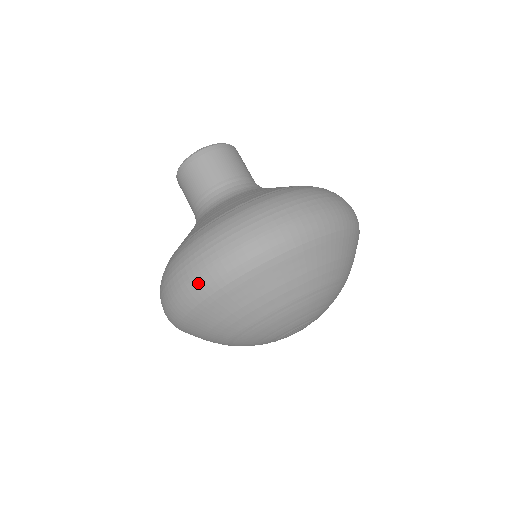
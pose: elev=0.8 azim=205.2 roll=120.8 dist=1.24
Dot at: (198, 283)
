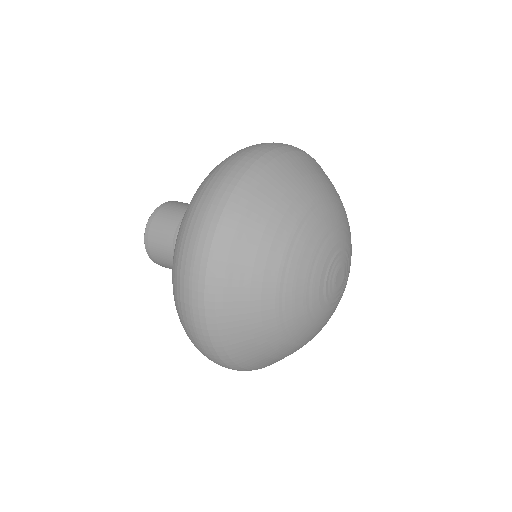
Dot at: (198, 275)
